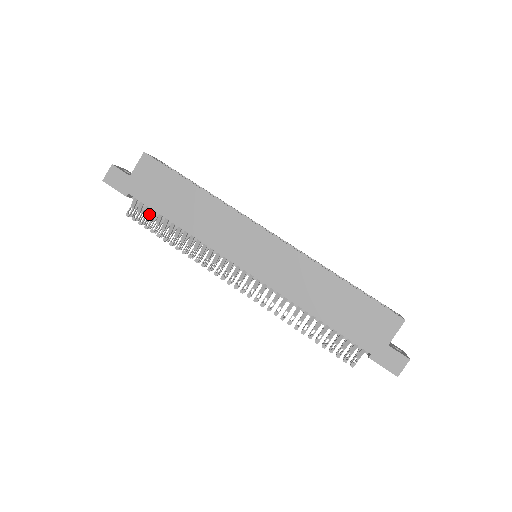
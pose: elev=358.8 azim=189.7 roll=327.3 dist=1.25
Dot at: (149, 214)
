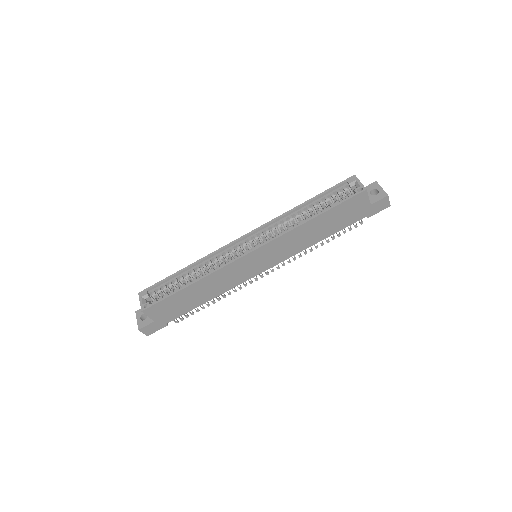
Dot at: occluded
